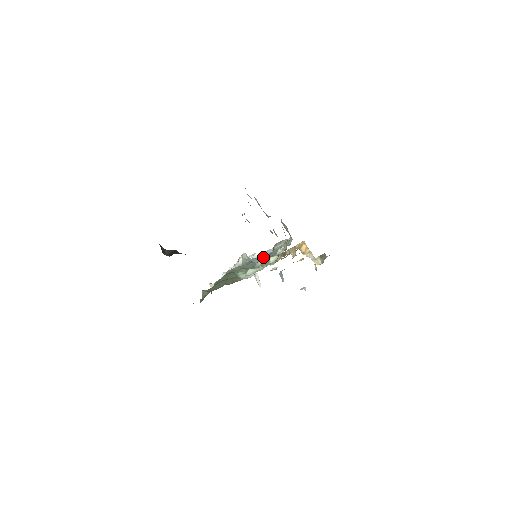
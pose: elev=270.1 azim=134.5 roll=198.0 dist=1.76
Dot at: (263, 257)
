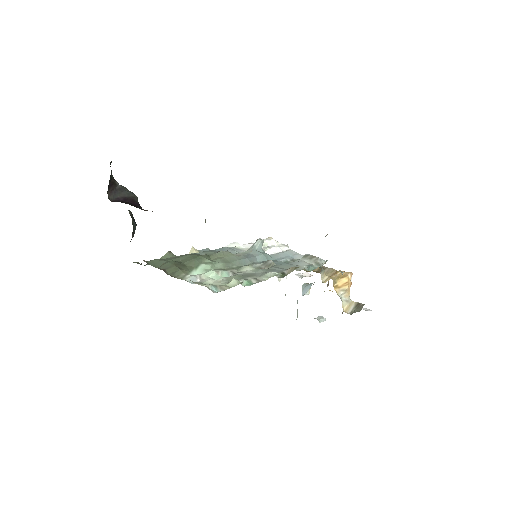
Dot at: (267, 262)
